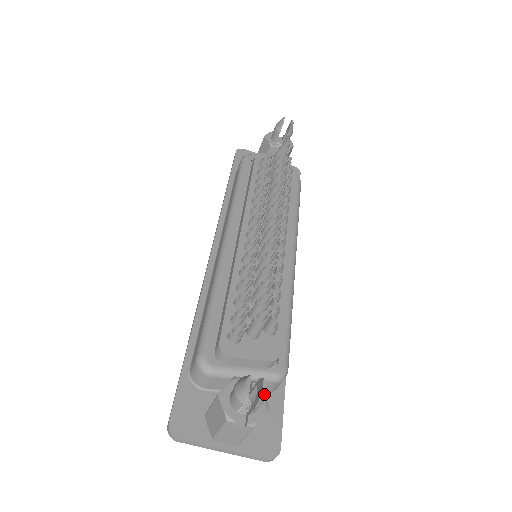
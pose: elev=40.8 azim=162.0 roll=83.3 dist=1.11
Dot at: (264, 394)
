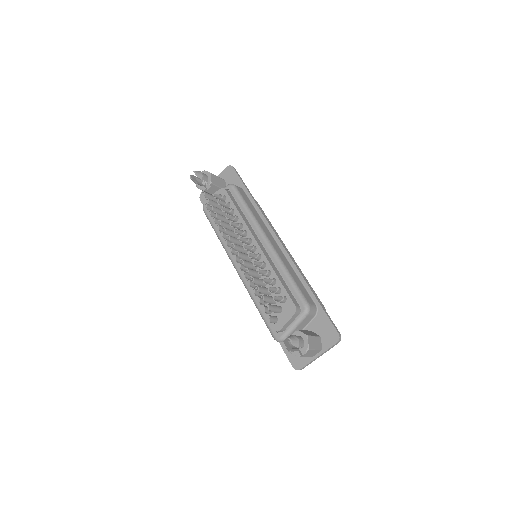
Dot at: (294, 343)
